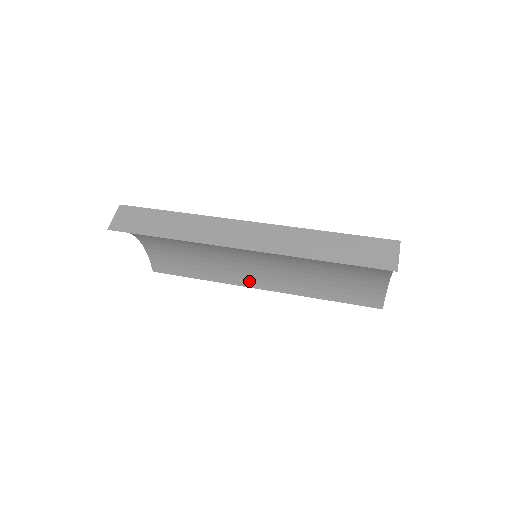
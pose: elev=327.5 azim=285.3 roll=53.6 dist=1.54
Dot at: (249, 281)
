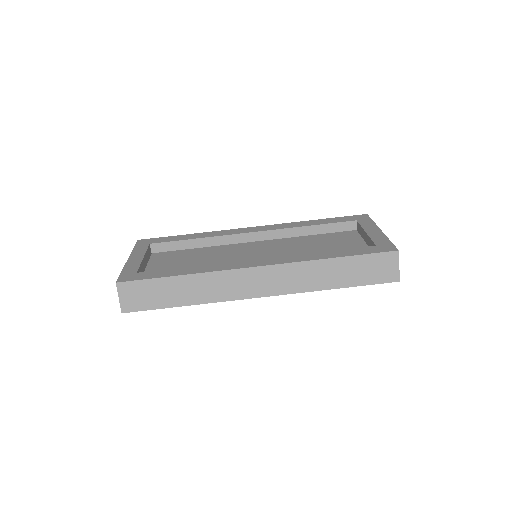
Dot at: occluded
